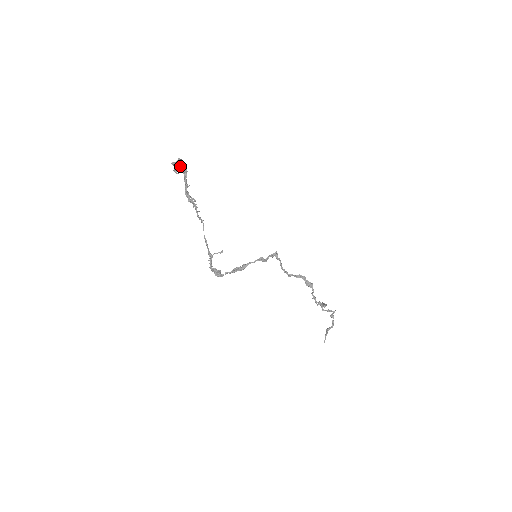
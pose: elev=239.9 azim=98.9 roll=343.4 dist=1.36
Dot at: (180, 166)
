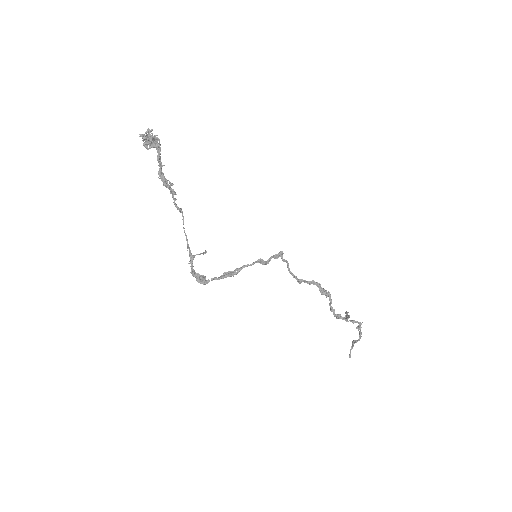
Dot at: (150, 139)
